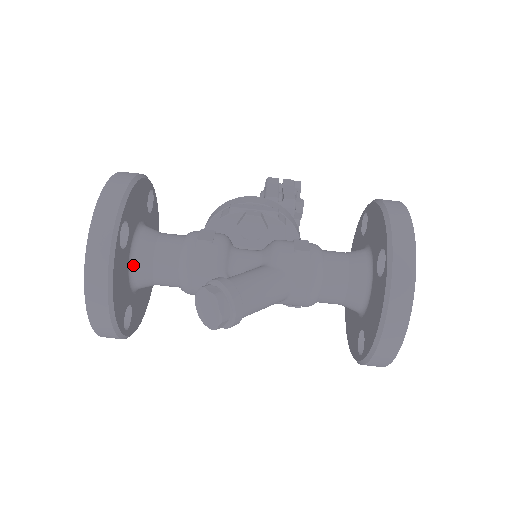
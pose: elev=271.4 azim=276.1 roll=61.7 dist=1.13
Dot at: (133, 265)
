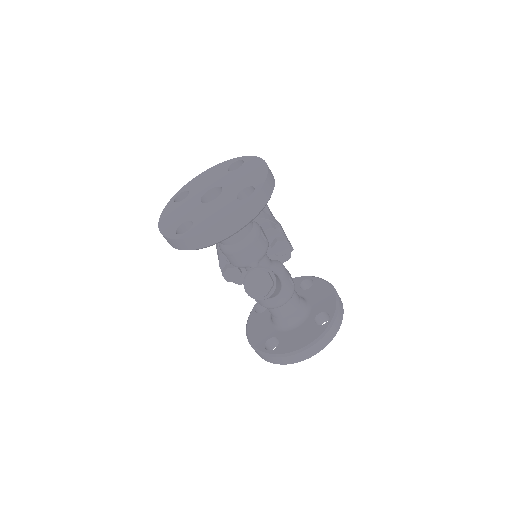
Dot at: occluded
